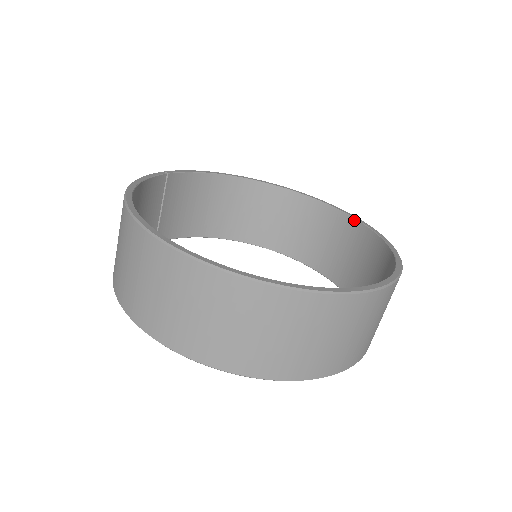
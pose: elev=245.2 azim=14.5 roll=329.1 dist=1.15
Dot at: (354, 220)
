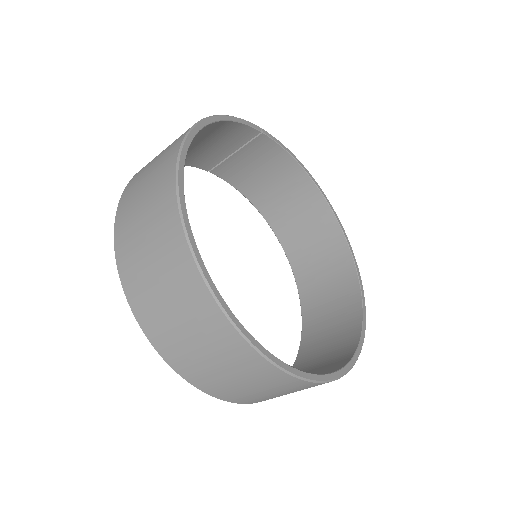
Dot at: (361, 305)
